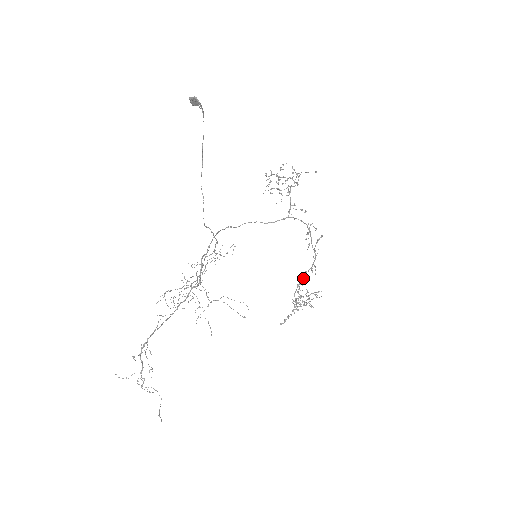
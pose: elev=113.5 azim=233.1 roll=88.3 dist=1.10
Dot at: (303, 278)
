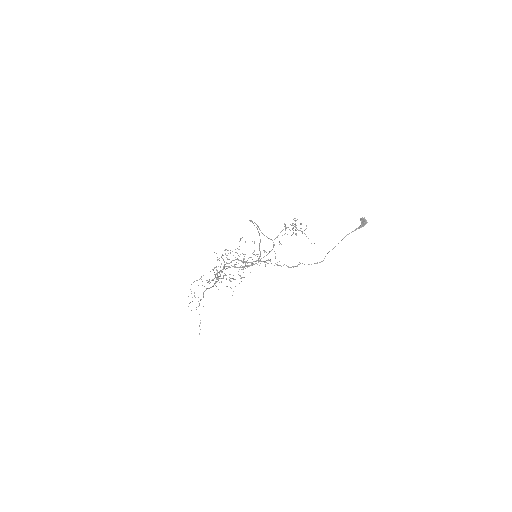
Dot at: (237, 267)
